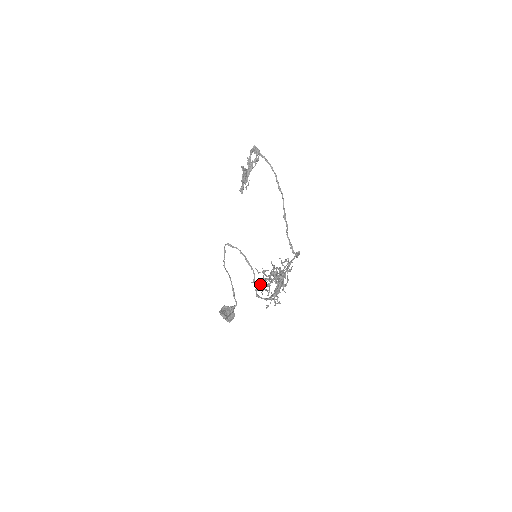
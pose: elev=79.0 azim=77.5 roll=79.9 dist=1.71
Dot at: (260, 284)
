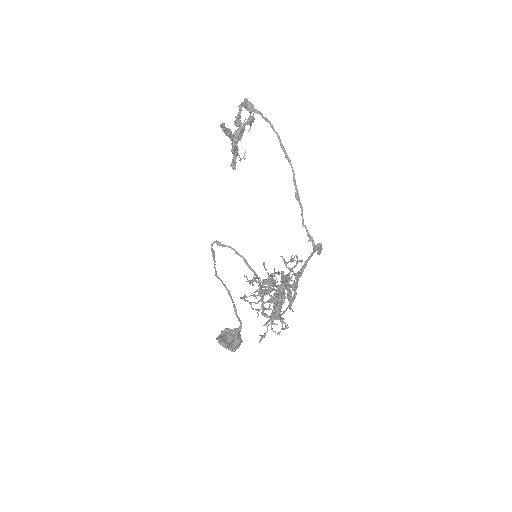
Dot at: occluded
